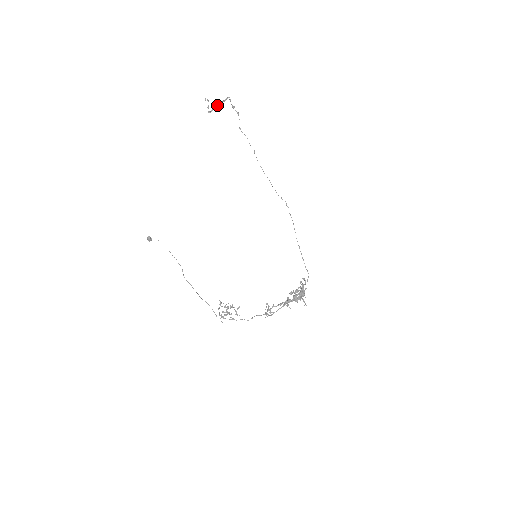
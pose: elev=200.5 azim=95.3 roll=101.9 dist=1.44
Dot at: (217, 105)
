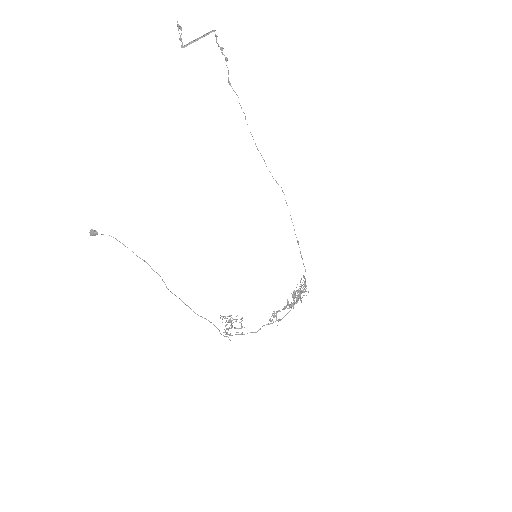
Dot at: occluded
